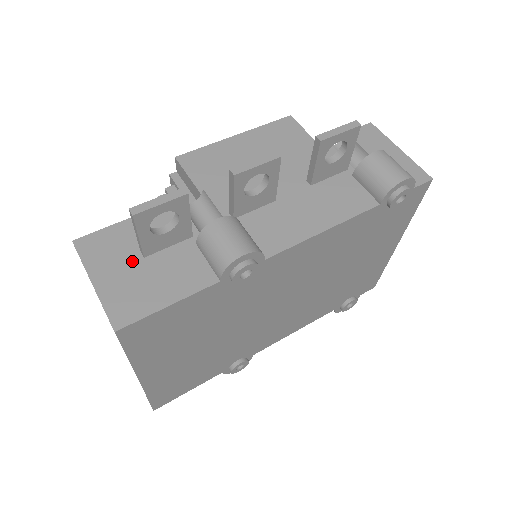
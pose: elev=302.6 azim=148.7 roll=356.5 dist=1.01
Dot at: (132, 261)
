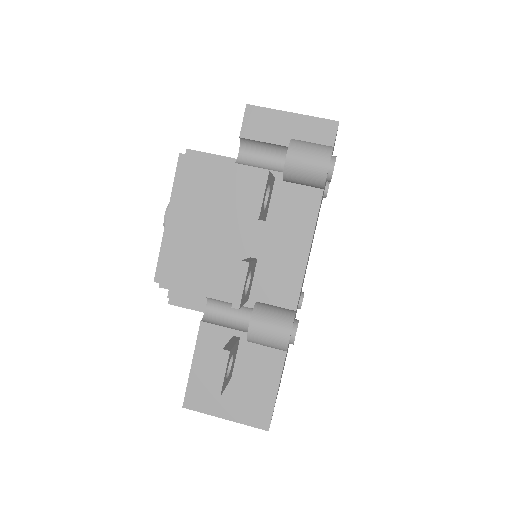
Dot at: (228, 387)
